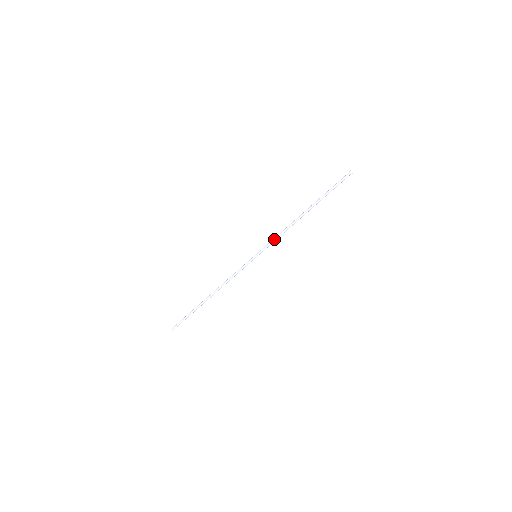
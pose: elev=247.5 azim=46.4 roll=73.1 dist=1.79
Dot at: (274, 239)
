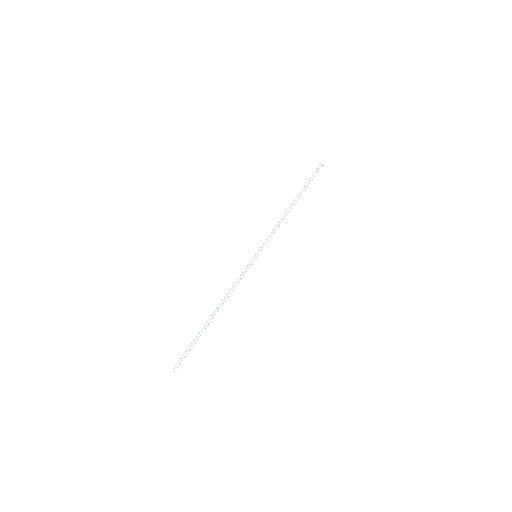
Dot at: (270, 235)
